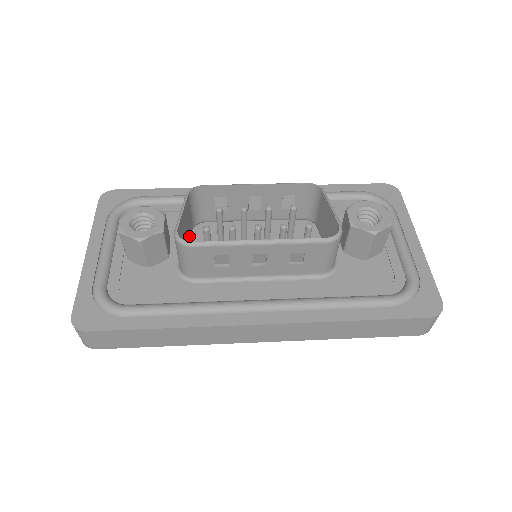
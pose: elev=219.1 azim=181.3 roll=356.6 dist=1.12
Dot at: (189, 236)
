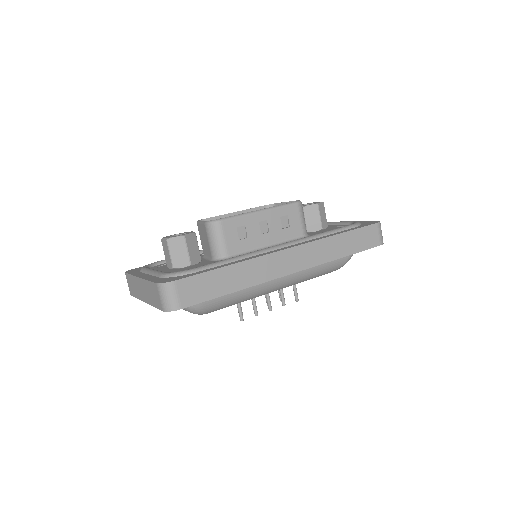
Dot at: occluded
